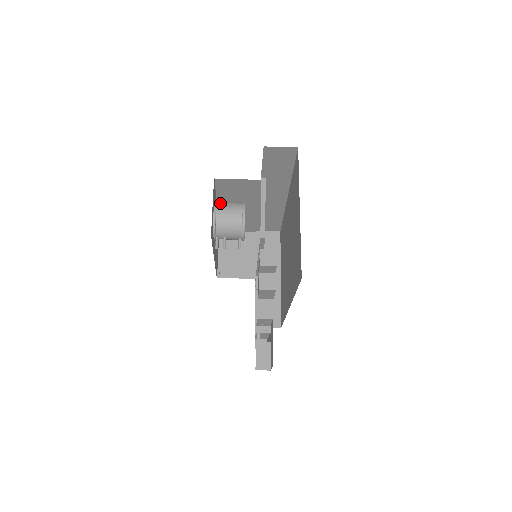
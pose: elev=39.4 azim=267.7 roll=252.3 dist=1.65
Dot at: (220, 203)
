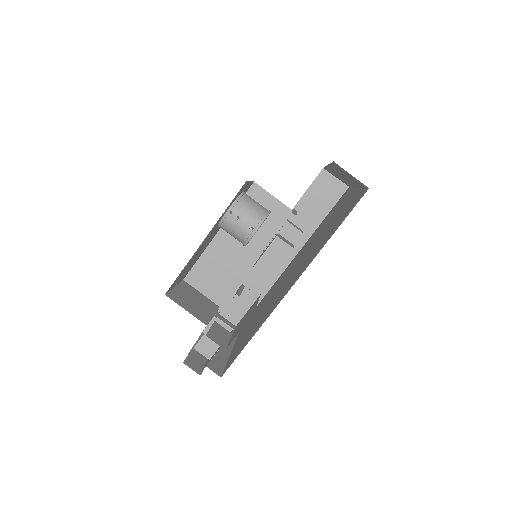
Dot at: occluded
